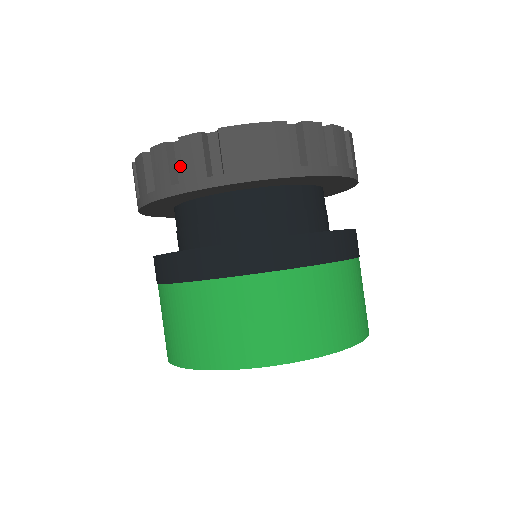
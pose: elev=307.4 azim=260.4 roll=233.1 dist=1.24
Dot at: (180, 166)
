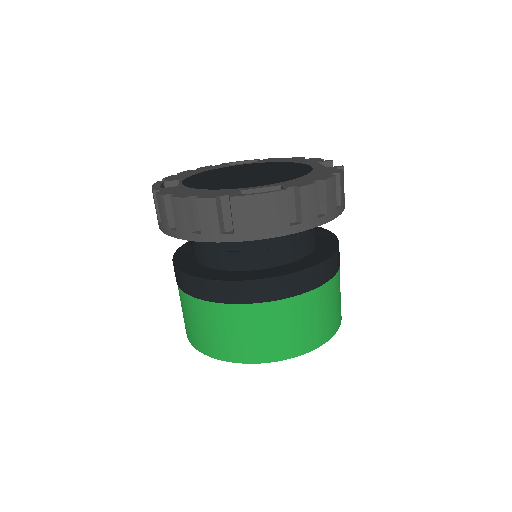
Dot at: (197, 216)
